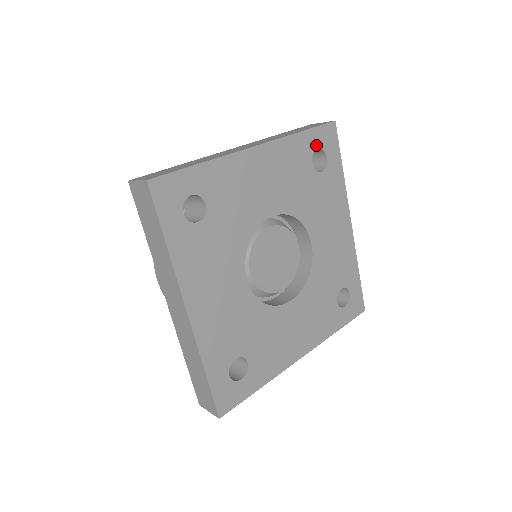
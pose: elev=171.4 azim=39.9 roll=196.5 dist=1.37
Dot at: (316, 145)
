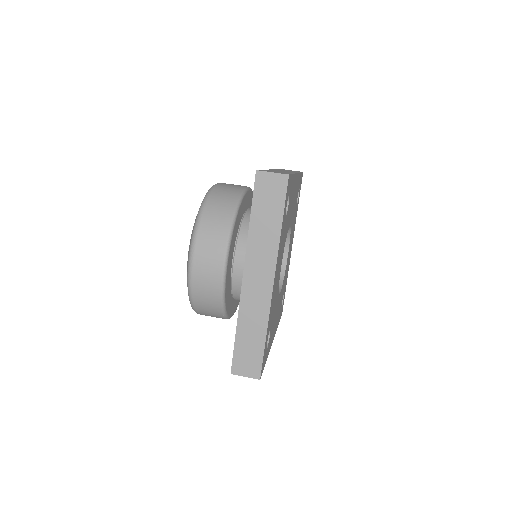
Dot at: occluded
